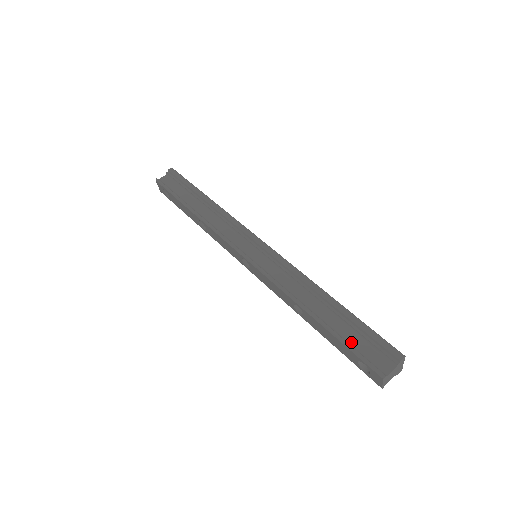
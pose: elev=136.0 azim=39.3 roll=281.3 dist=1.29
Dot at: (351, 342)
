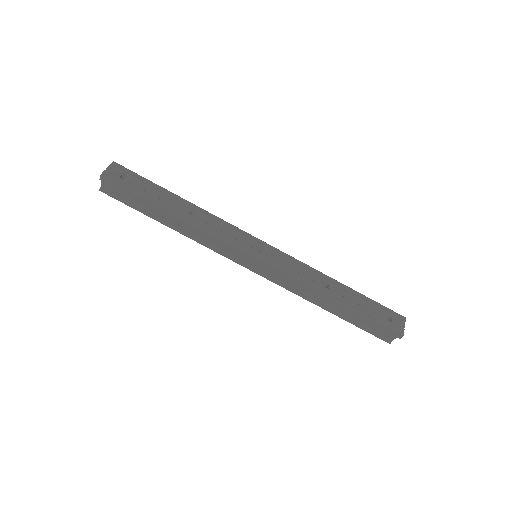
Dot at: (362, 324)
